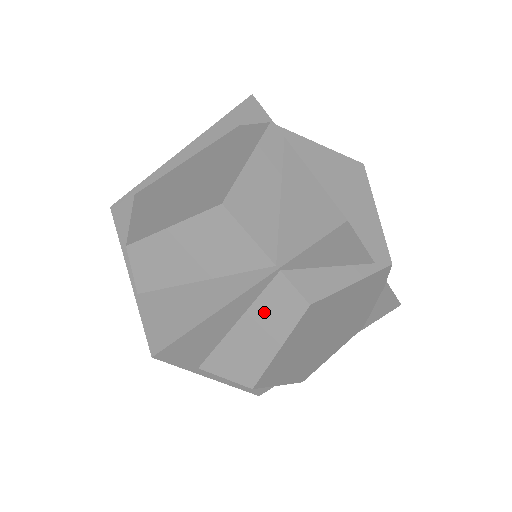
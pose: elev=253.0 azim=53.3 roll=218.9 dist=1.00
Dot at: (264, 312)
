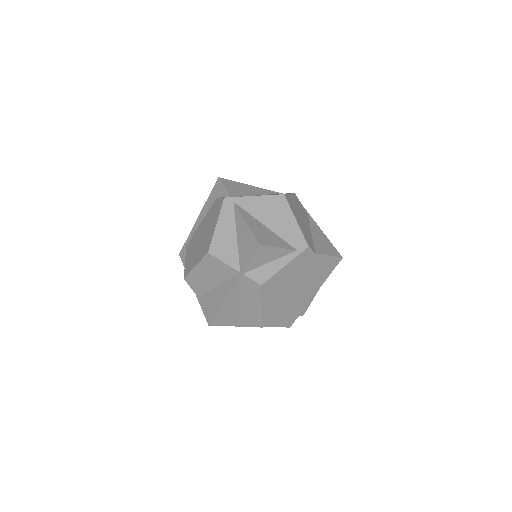
Dot at: (247, 293)
